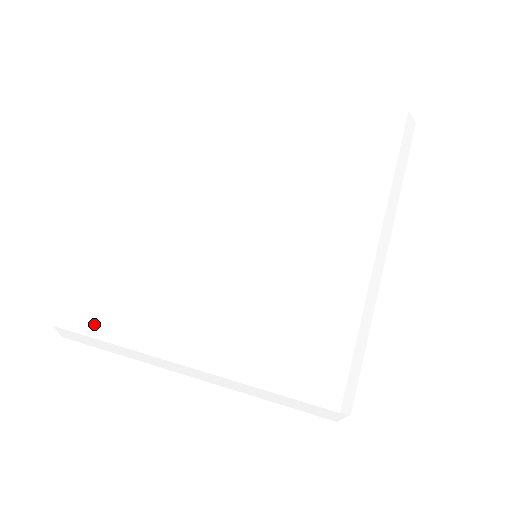
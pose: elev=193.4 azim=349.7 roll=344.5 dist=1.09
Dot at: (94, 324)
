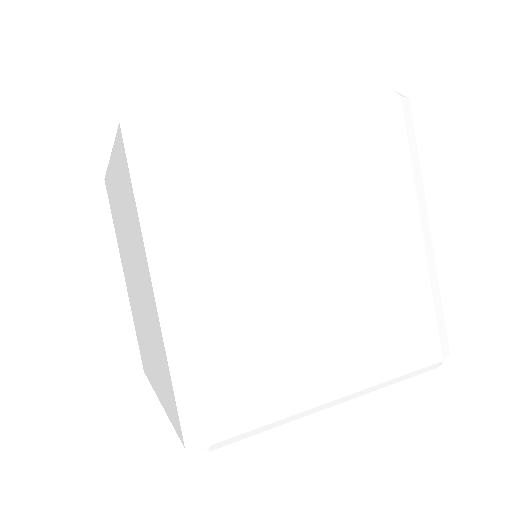
Dot at: (111, 207)
